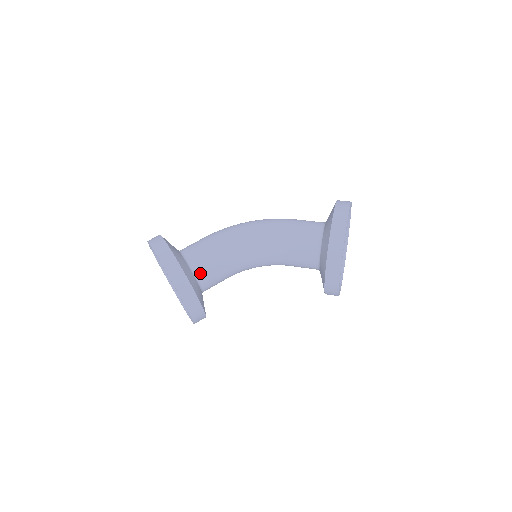
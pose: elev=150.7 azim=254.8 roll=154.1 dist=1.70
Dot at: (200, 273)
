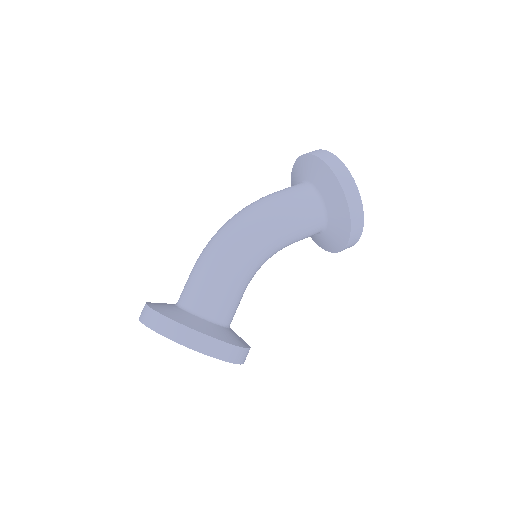
Dot at: (230, 320)
